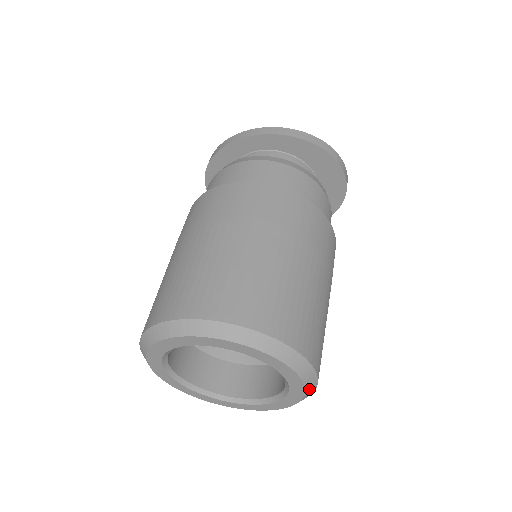
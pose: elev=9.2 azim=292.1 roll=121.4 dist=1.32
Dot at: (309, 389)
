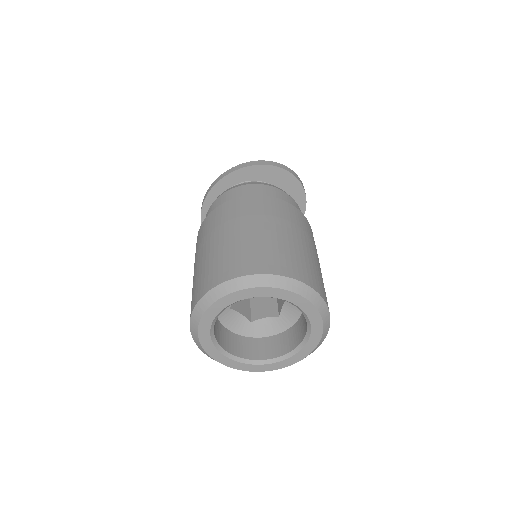
Dot at: (320, 308)
